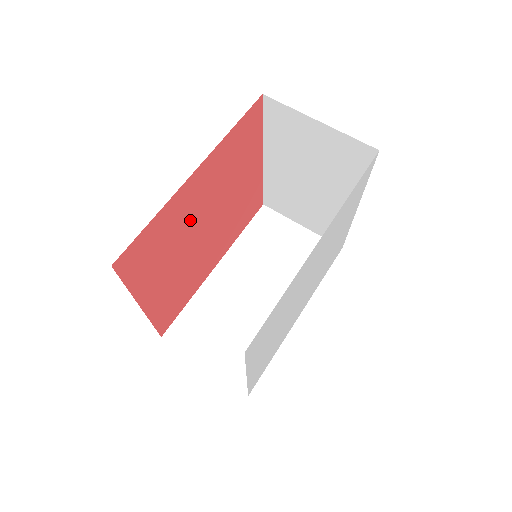
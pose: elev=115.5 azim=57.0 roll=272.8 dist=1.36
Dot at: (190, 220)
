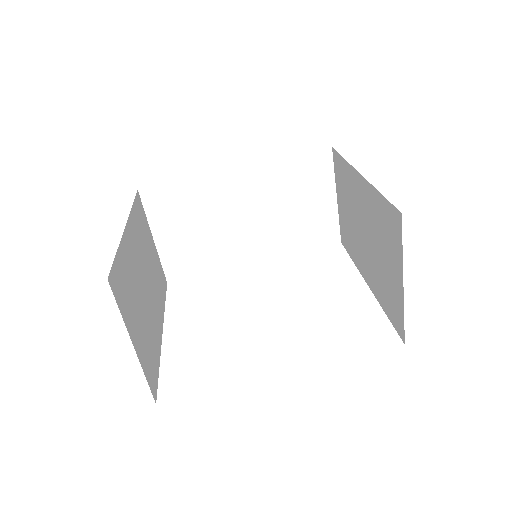
Dot at: occluded
